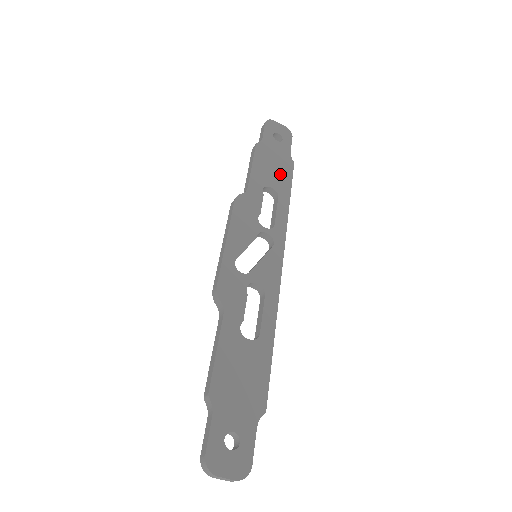
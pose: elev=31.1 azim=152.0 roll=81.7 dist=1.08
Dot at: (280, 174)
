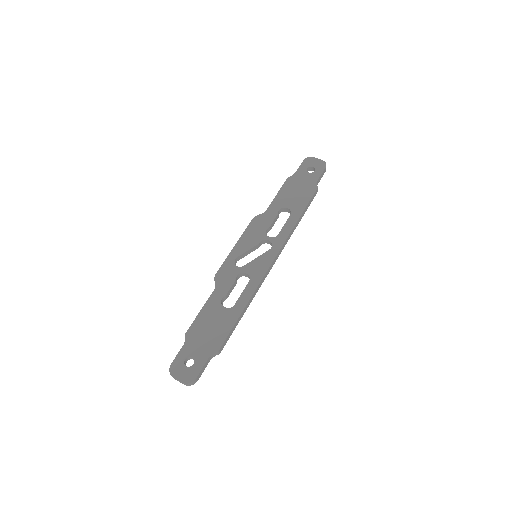
Dot at: (300, 197)
